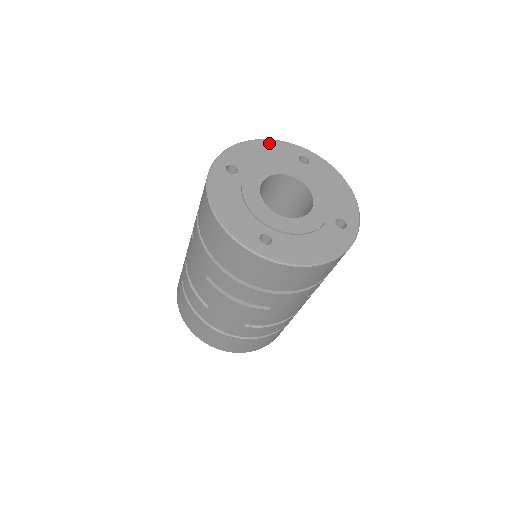
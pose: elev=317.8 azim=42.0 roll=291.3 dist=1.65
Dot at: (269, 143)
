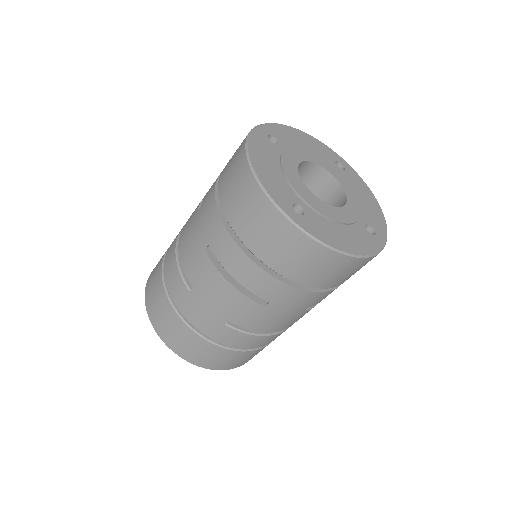
Dot at: (310, 138)
